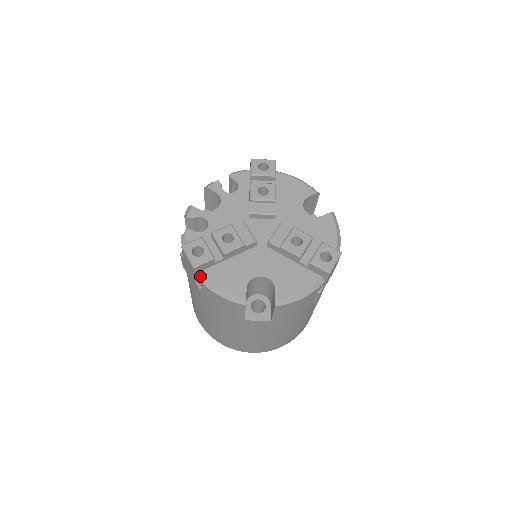
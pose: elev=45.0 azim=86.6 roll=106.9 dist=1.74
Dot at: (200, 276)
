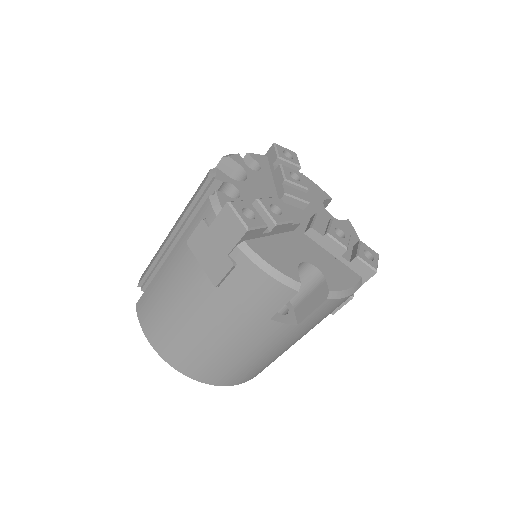
Dot at: (244, 246)
